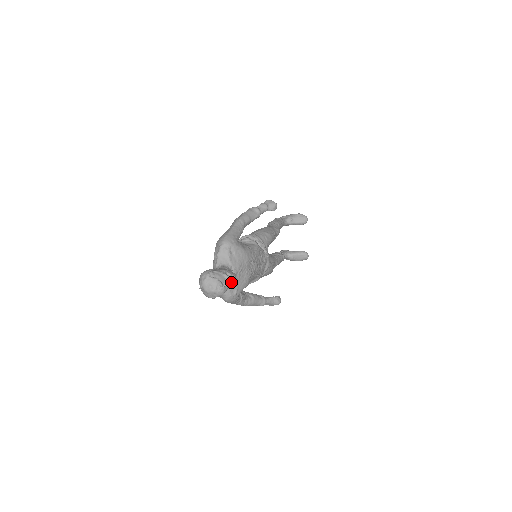
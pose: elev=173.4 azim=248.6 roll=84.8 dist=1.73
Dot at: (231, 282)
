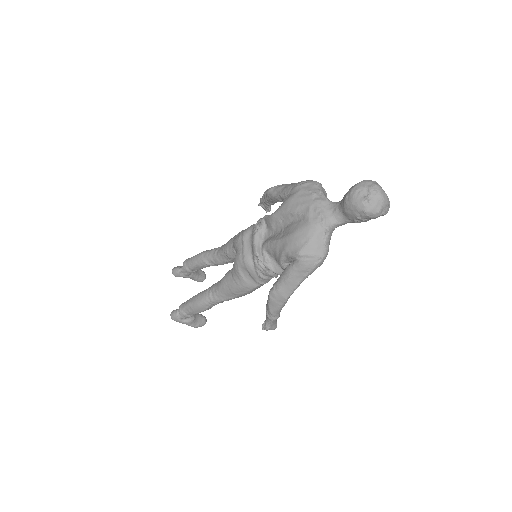
Dot at: occluded
